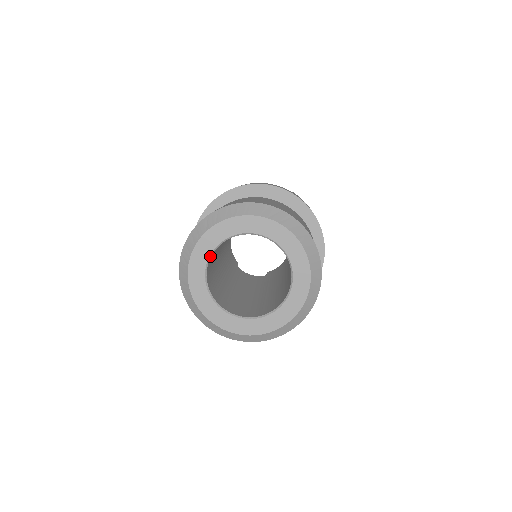
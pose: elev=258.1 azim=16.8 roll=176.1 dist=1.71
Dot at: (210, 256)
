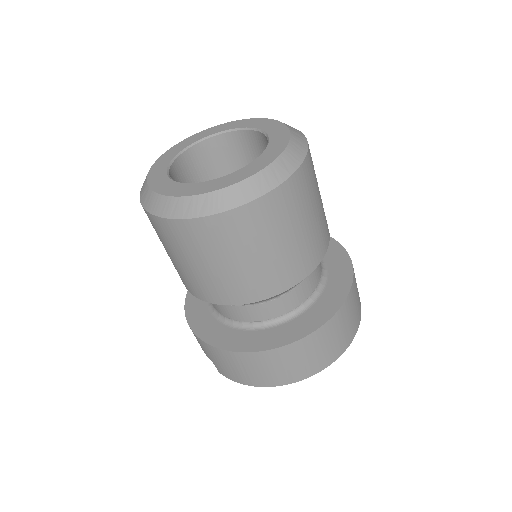
Dot at: (208, 137)
